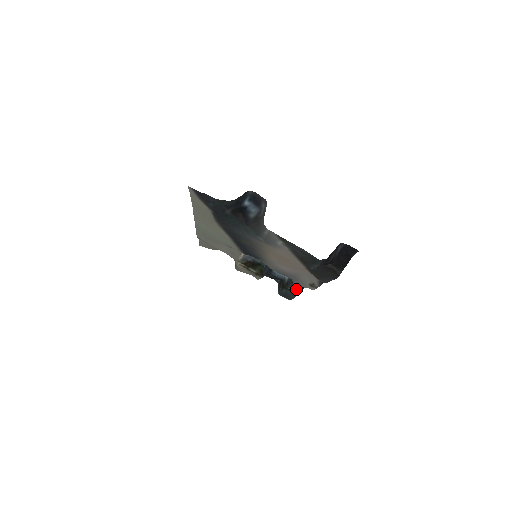
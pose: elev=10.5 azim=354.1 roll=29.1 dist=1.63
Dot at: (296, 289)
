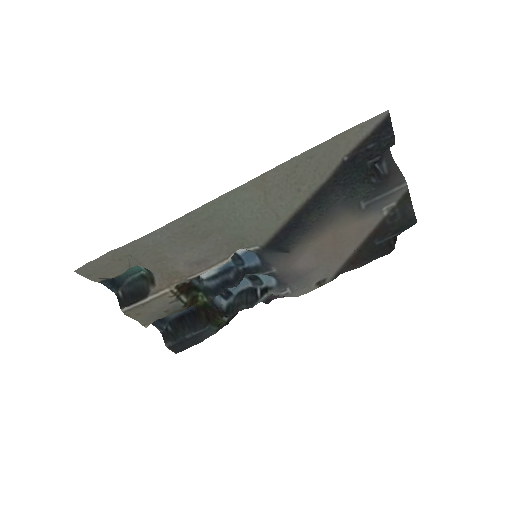
Dot at: (227, 320)
